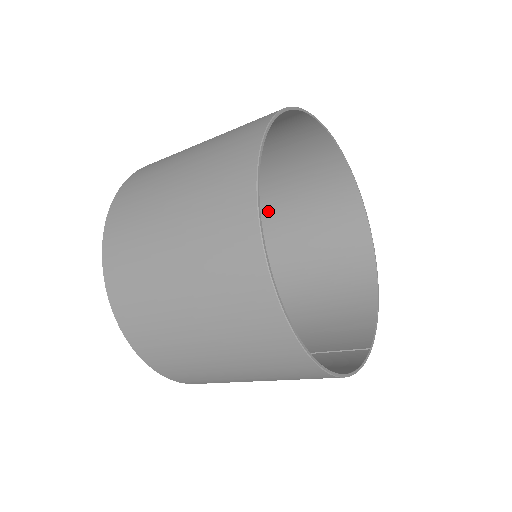
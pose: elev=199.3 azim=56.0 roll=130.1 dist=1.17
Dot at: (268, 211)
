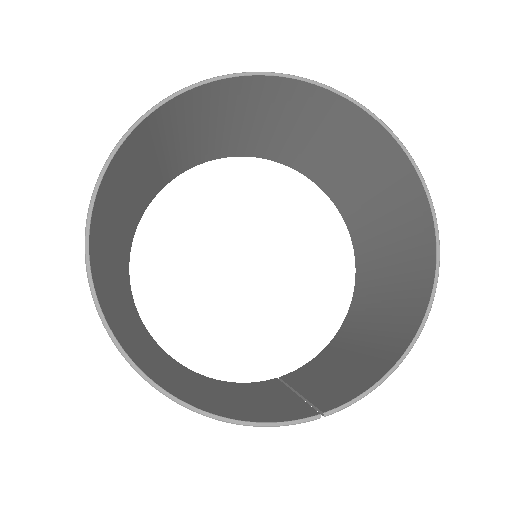
Dot at: (361, 213)
